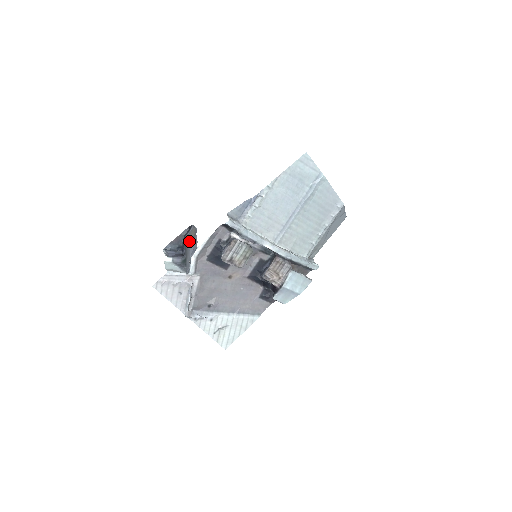
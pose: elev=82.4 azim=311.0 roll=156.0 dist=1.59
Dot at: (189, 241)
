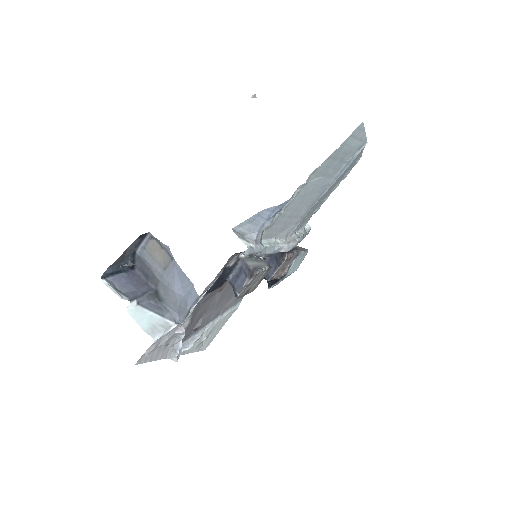
Dot at: (158, 268)
